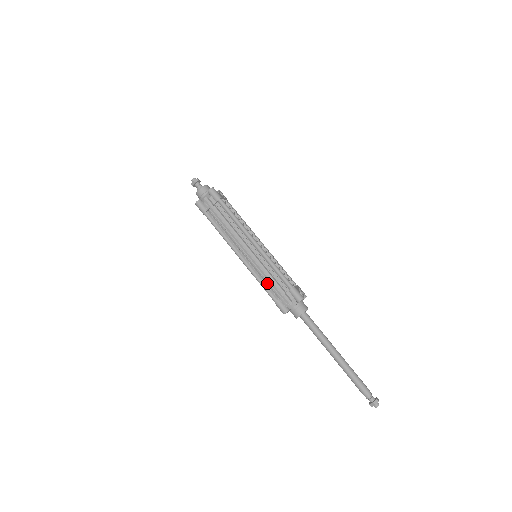
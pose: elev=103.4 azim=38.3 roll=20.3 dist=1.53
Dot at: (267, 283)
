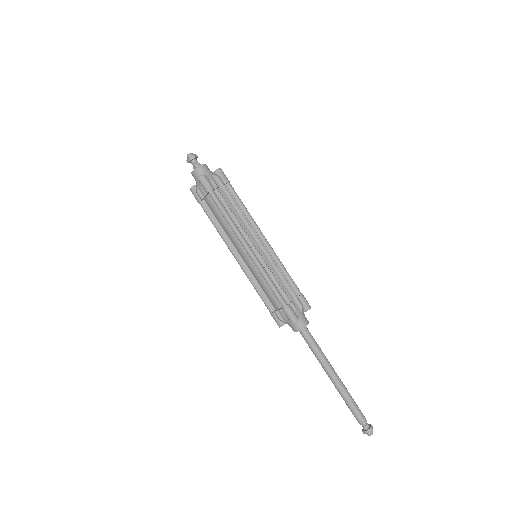
Dot at: (275, 285)
